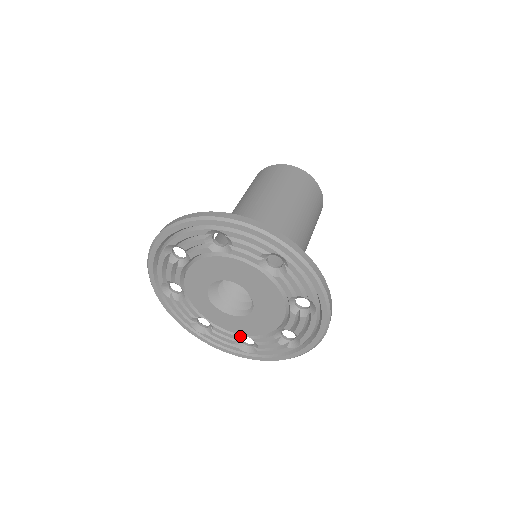
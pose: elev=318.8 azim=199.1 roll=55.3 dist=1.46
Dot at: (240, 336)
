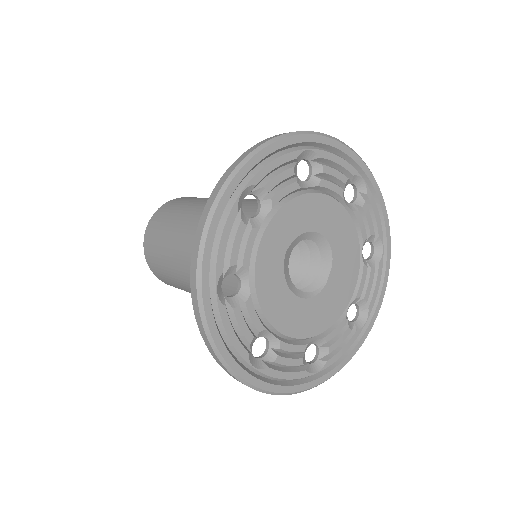
Dot at: (266, 331)
